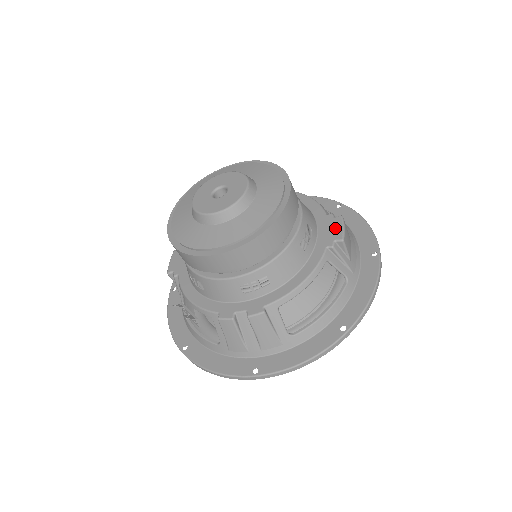
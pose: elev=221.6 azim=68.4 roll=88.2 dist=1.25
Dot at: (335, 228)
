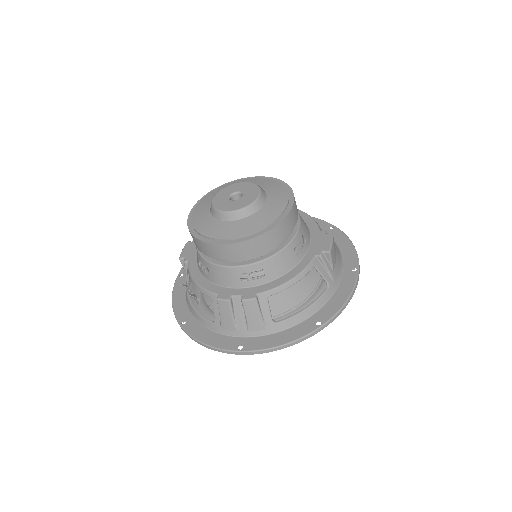
Dot at: (325, 242)
